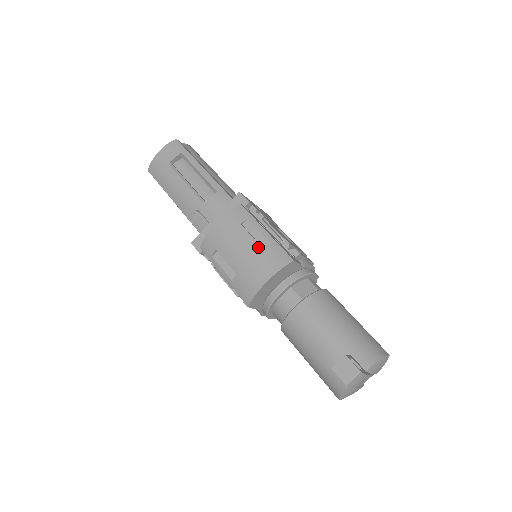
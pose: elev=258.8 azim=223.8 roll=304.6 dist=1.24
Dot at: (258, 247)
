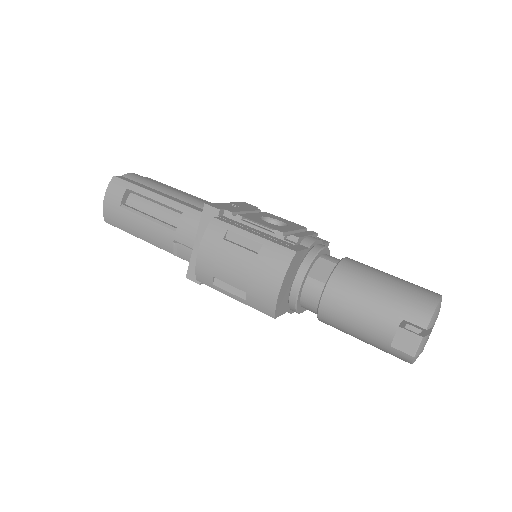
Dot at: (253, 256)
